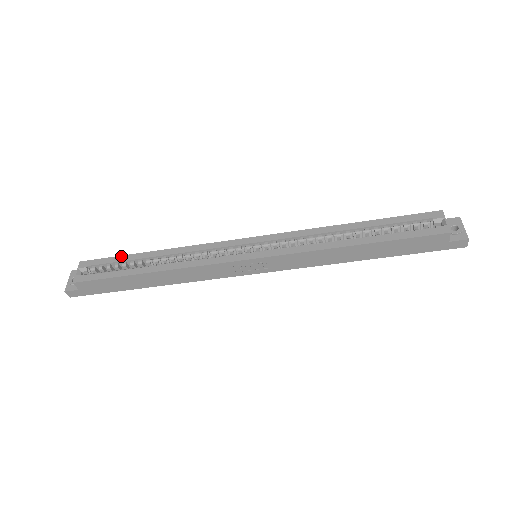
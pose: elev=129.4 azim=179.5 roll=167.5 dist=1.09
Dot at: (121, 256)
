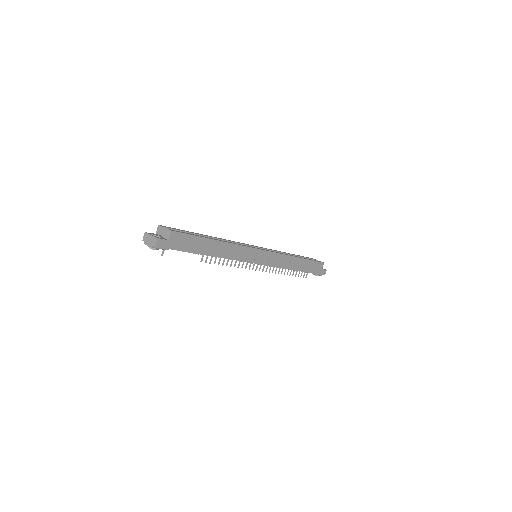
Dot at: (187, 231)
